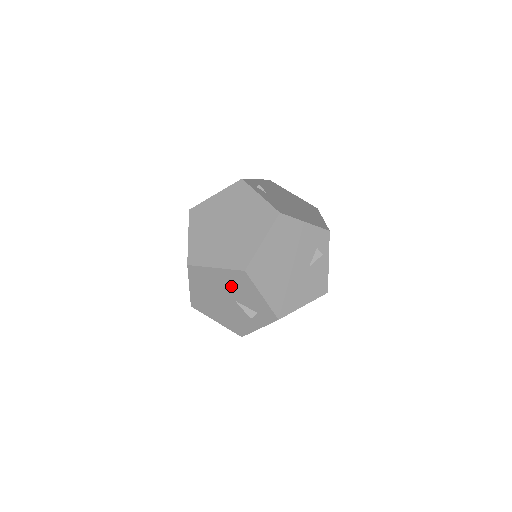
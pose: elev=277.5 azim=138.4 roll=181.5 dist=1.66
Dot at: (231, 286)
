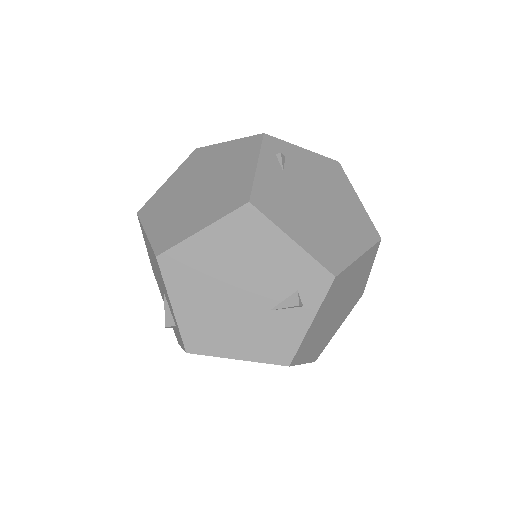
Dot at: (157, 269)
